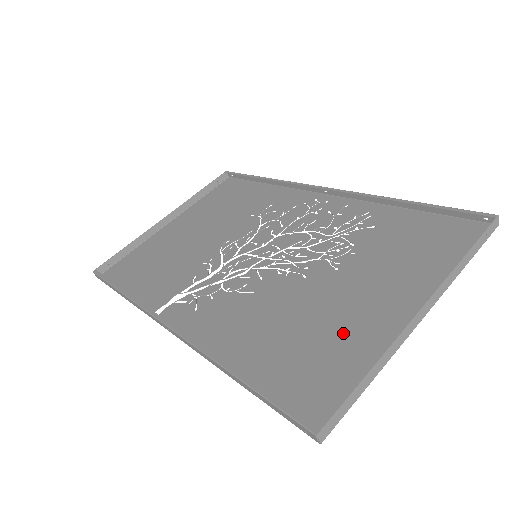
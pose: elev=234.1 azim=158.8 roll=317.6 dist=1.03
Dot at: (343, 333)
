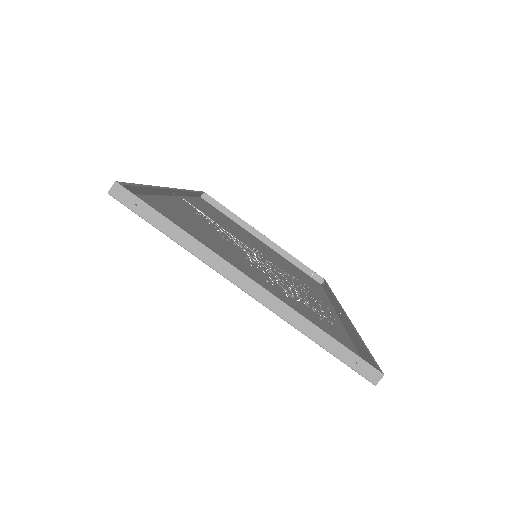
Dot at: occluded
